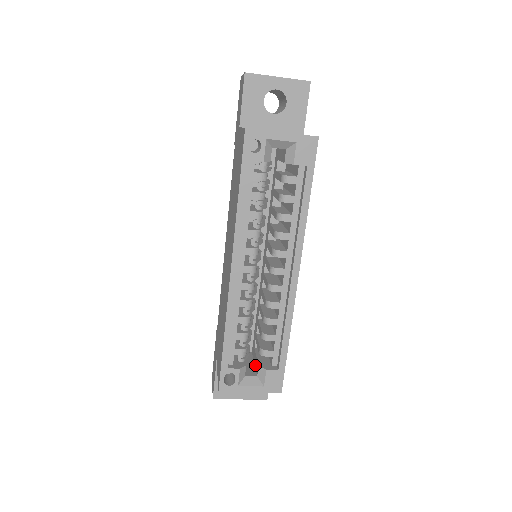
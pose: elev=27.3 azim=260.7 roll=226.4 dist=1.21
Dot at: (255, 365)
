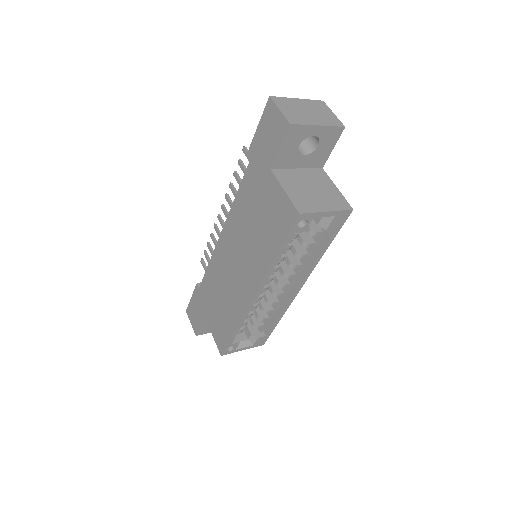
Dot at: occluded
